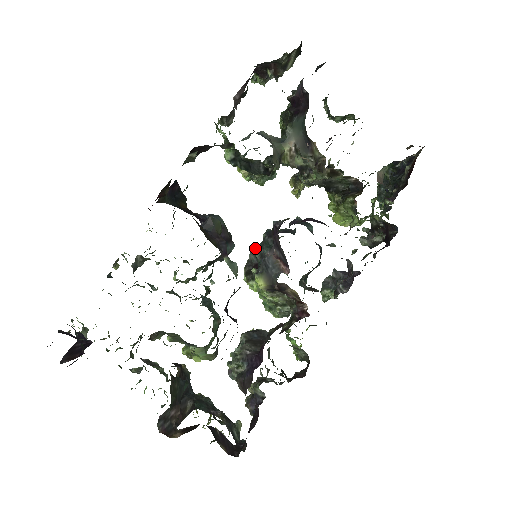
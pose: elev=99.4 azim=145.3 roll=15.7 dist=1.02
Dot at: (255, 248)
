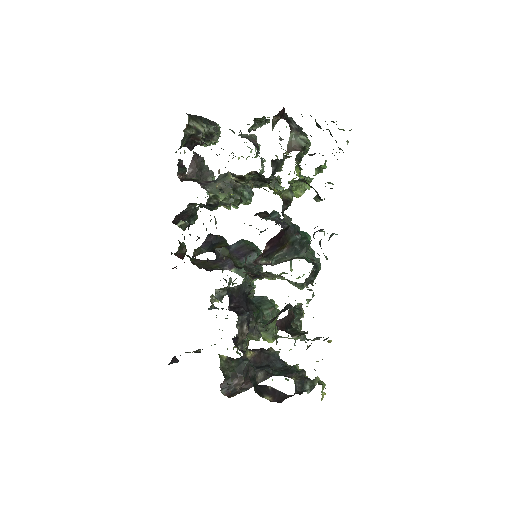
Dot at: occluded
